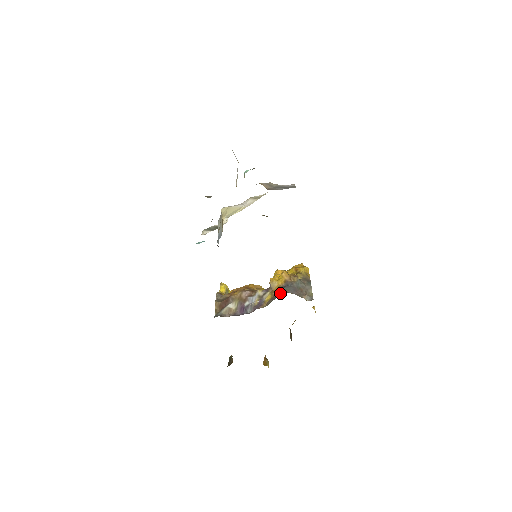
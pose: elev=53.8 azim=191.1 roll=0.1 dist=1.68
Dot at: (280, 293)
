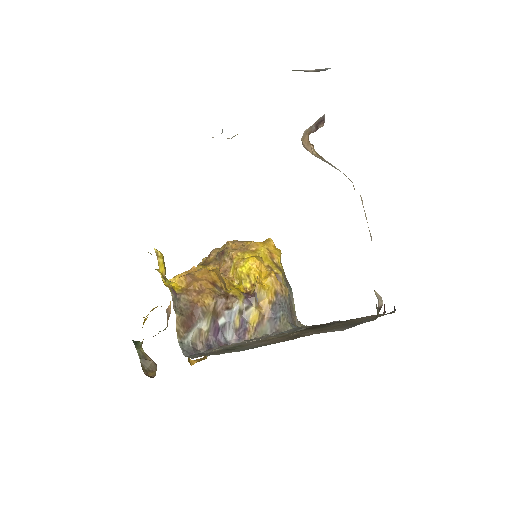
Dot at: (278, 321)
